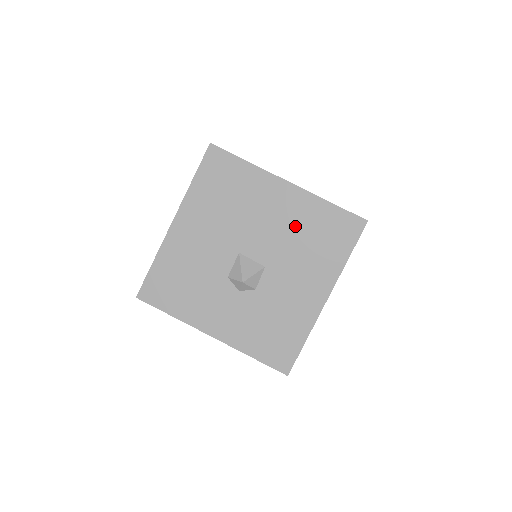
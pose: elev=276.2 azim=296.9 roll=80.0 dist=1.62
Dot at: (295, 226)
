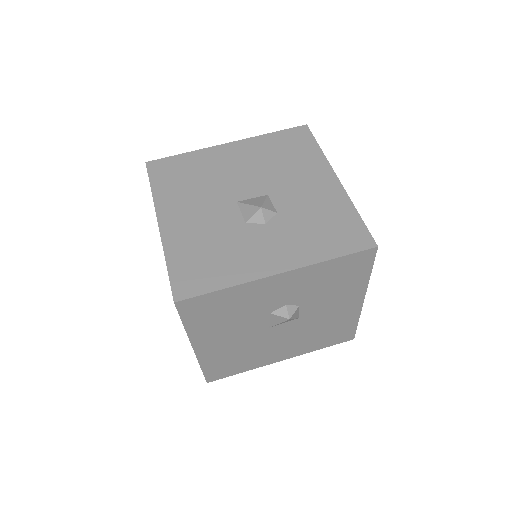
Dot at: (261, 159)
